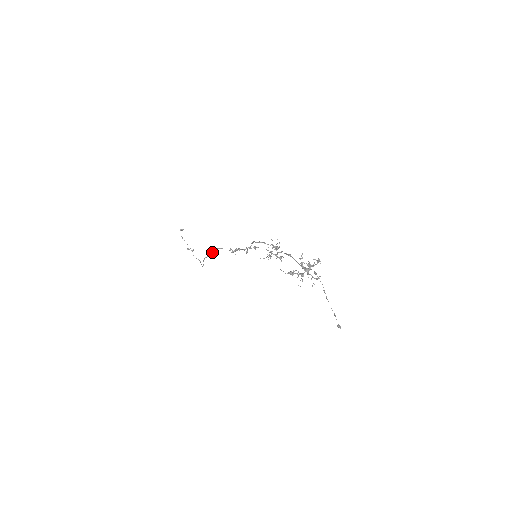
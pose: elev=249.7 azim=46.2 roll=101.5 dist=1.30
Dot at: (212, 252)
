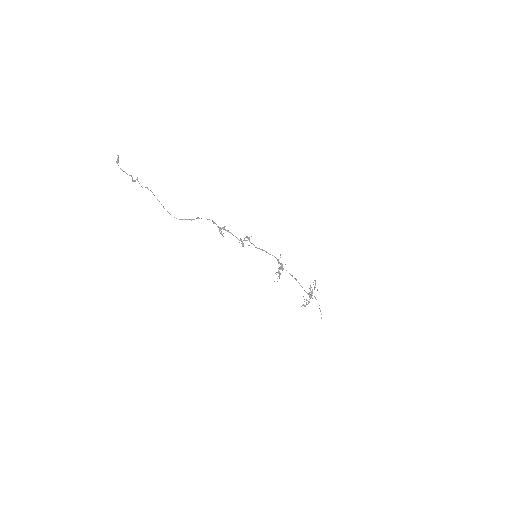
Dot at: (191, 220)
